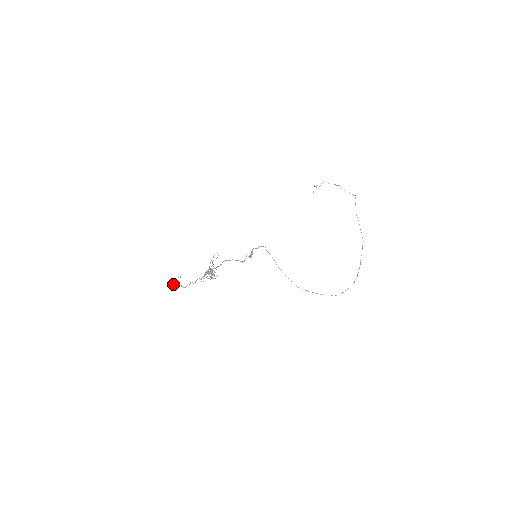
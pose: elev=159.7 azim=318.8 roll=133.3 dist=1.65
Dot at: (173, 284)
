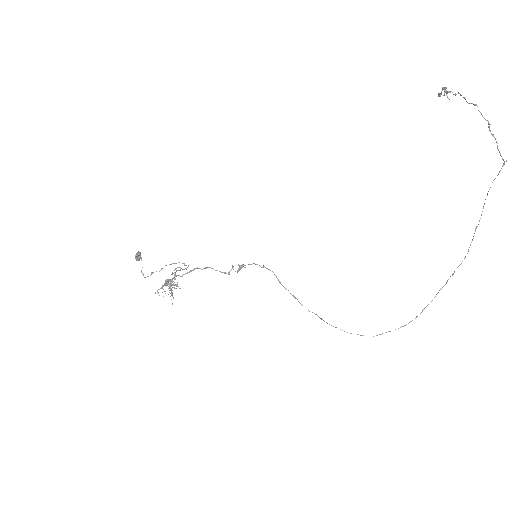
Dot at: (136, 257)
